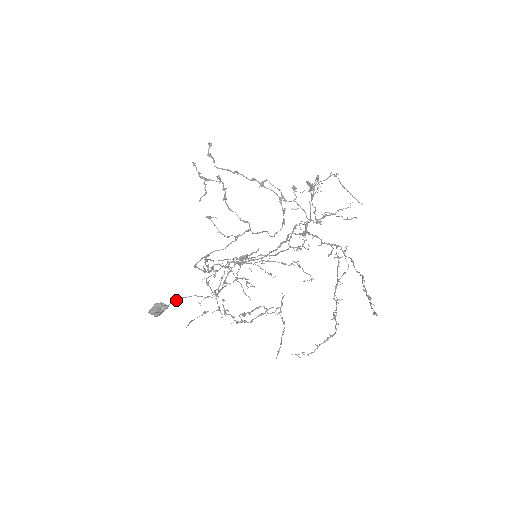
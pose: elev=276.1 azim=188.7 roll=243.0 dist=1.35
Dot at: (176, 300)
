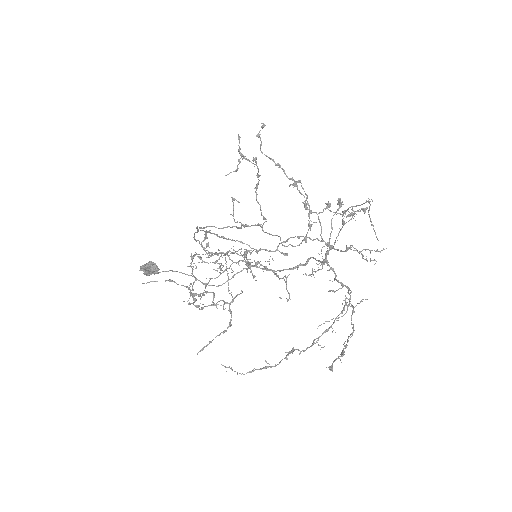
Dot at: (175, 271)
